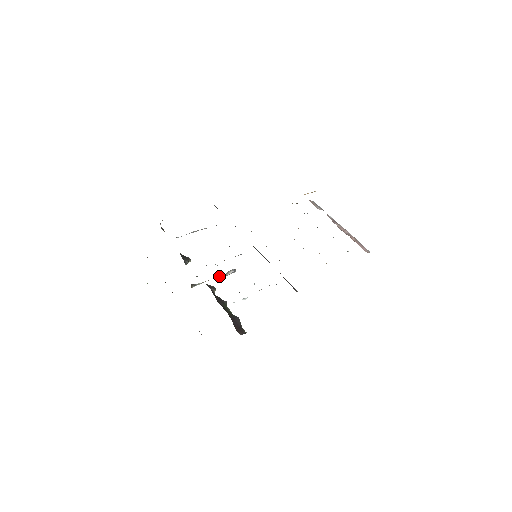
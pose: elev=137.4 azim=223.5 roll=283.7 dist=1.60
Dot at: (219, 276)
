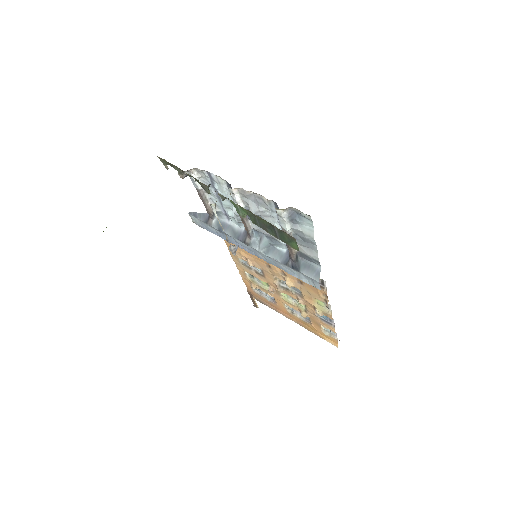
Dot at: (226, 237)
